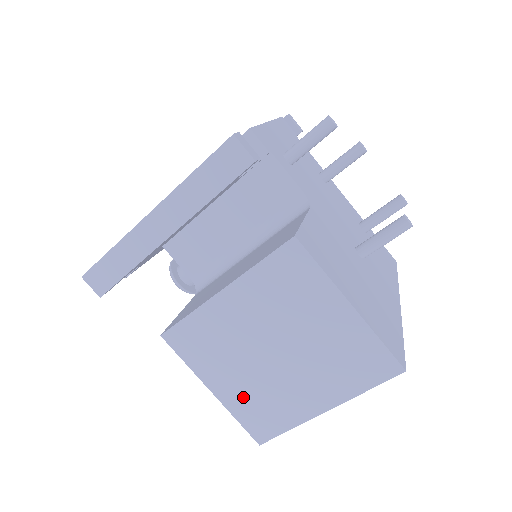
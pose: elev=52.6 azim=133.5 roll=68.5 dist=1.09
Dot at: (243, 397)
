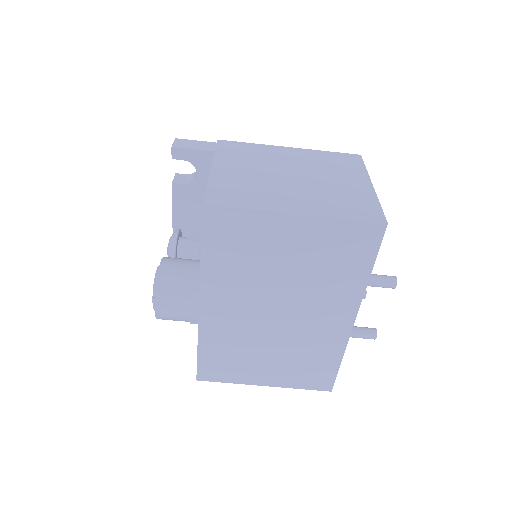
Dot at: (234, 180)
